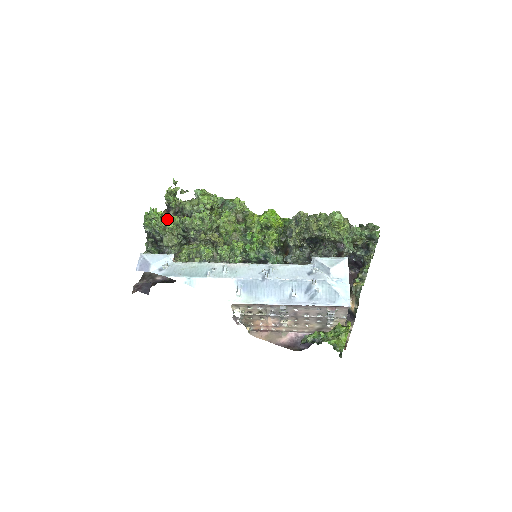
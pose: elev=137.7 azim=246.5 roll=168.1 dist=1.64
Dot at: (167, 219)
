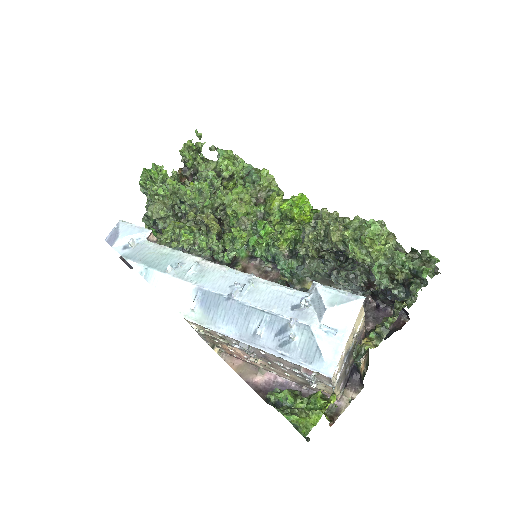
Dot at: occluded
